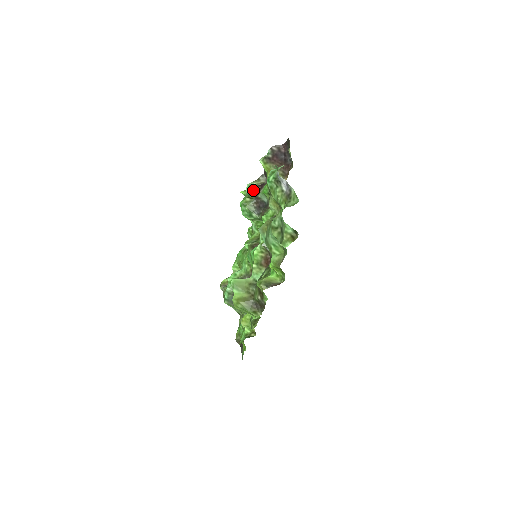
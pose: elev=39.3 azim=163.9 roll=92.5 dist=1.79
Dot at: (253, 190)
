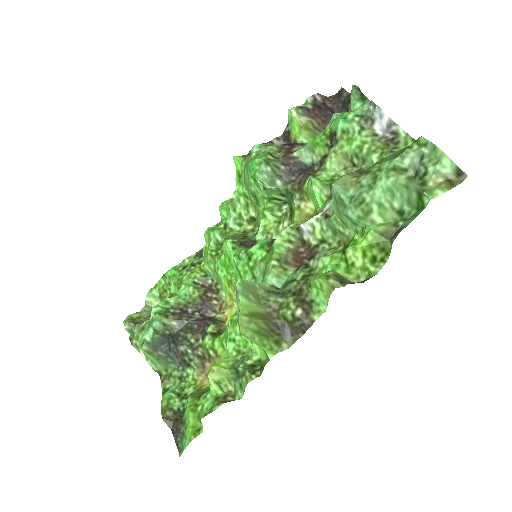
Dot at: (275, 148)
